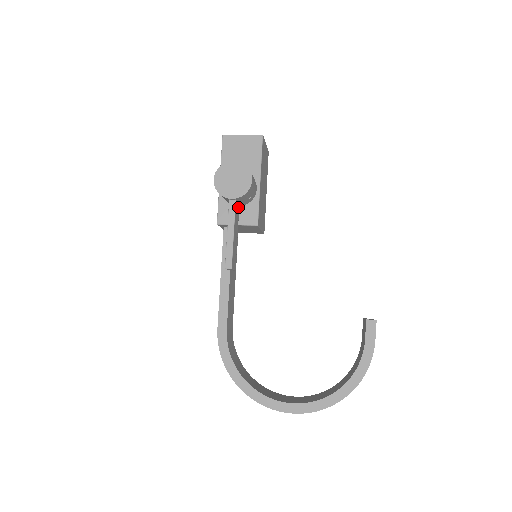
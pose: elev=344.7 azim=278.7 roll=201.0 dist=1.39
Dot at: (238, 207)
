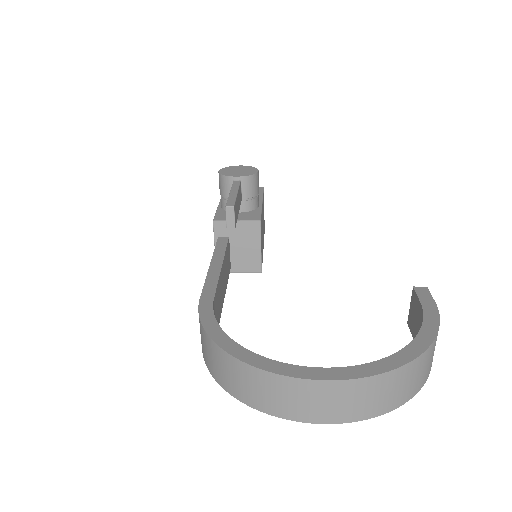
Dot at: (241, 197)
